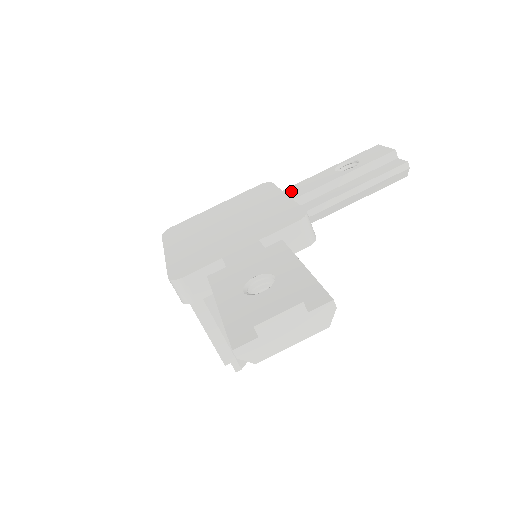
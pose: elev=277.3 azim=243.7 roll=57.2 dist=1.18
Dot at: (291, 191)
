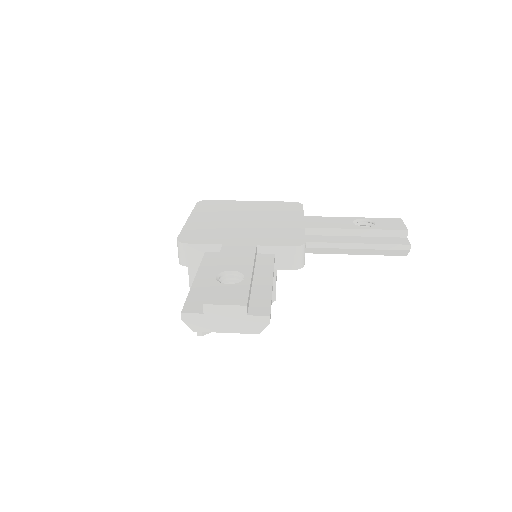
Dot at: (309, 220)
